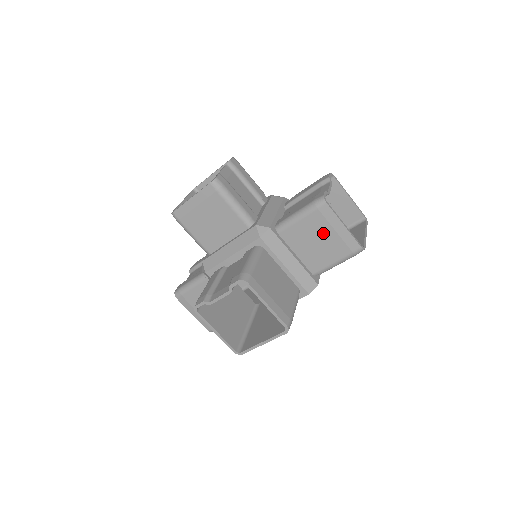
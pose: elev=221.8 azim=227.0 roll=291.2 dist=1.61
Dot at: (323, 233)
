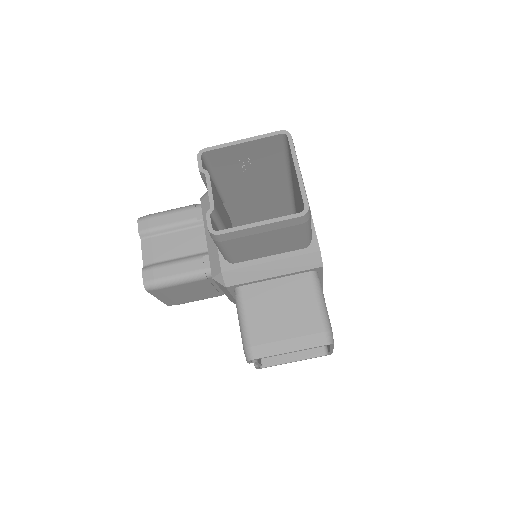
Dot at: (257, 240)
